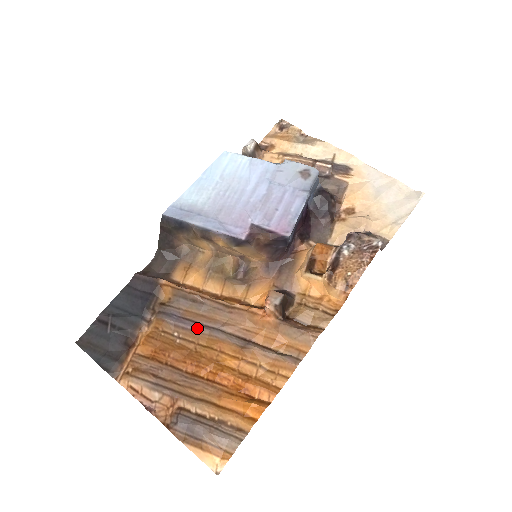
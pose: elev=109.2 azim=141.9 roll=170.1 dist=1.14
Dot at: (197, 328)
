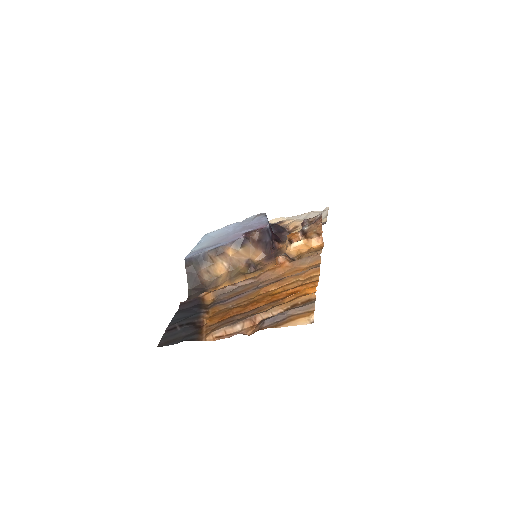
Dot at: (243, 295)
